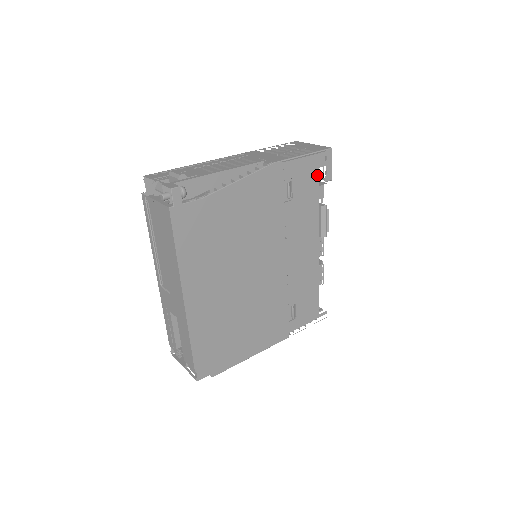
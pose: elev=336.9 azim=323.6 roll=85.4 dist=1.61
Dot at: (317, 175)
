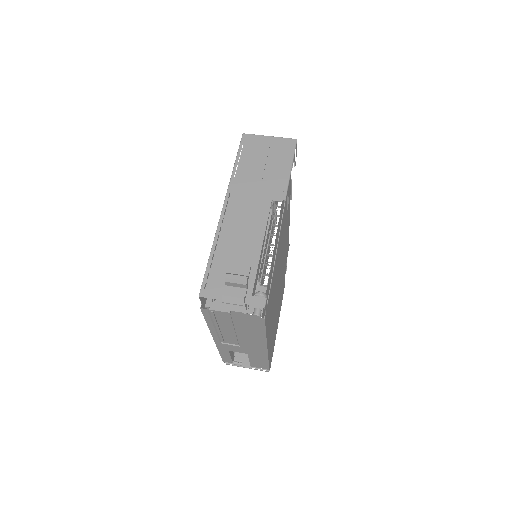
Dot at: occluded
